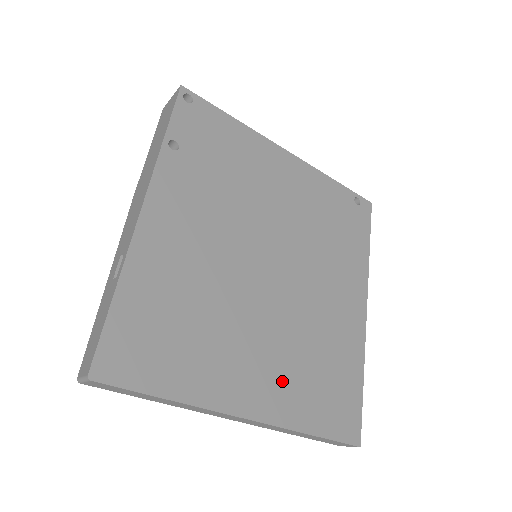
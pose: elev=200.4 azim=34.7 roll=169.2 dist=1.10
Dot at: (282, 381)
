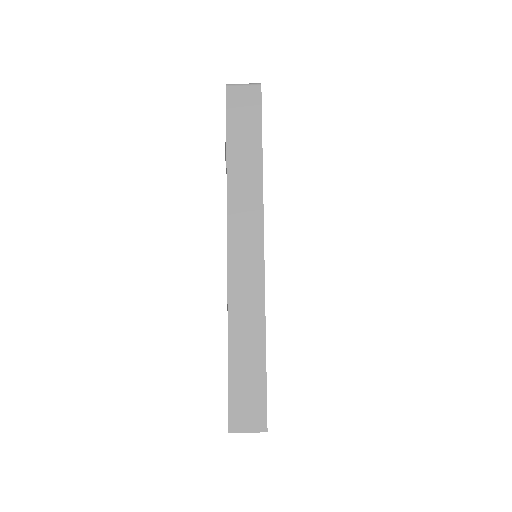
Dot at: occluded
